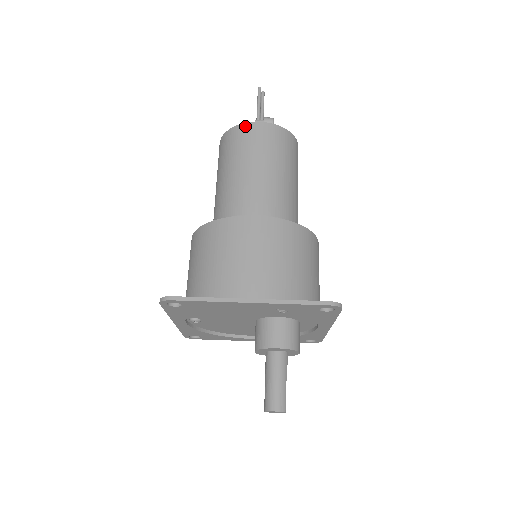
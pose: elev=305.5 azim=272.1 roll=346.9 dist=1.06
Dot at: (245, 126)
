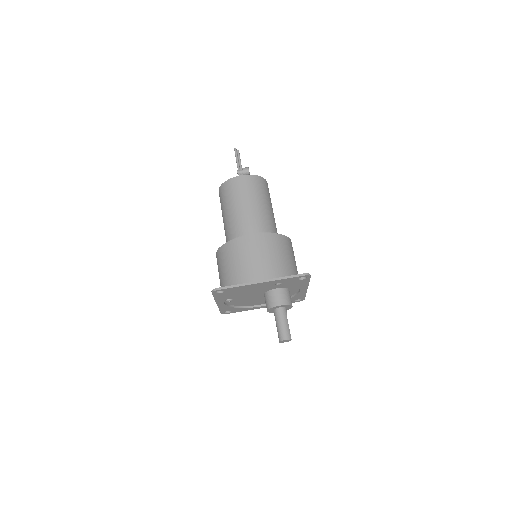
Dot at: (234, 179)
